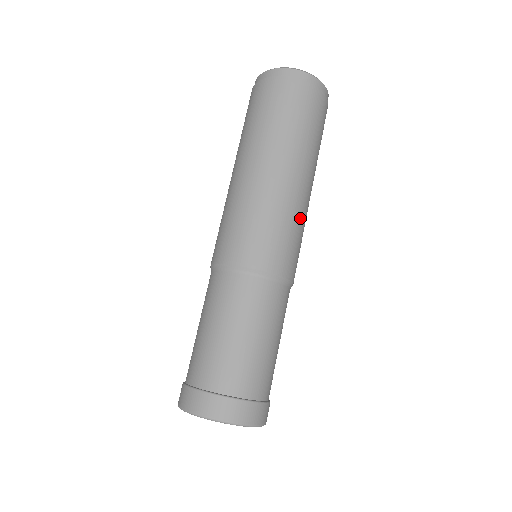
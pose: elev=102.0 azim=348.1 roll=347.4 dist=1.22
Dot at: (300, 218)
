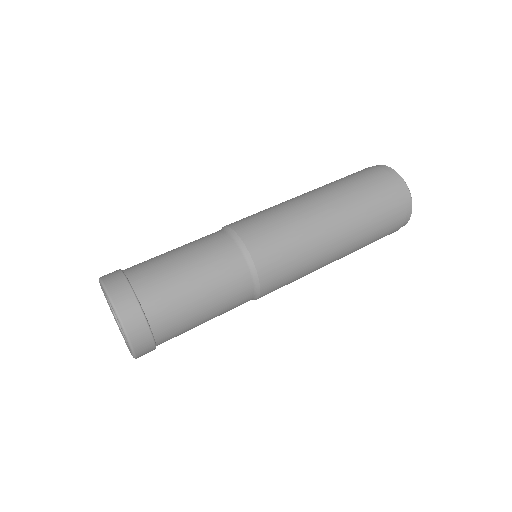
Dot at: (310, 257)
